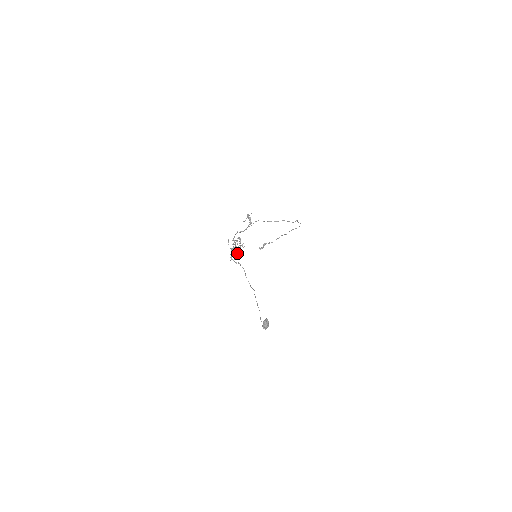
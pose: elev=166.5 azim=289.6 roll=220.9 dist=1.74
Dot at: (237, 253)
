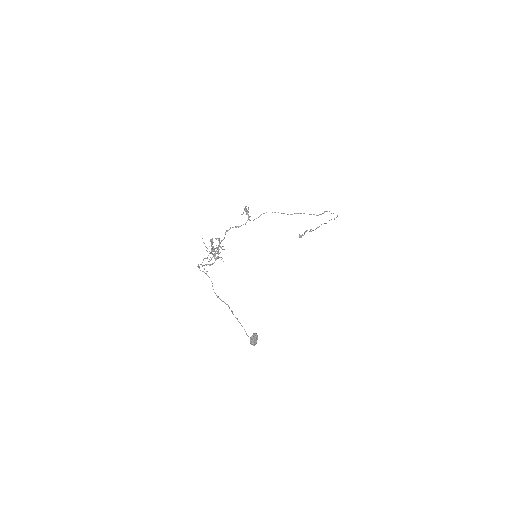
Dot at: (214, 257)
